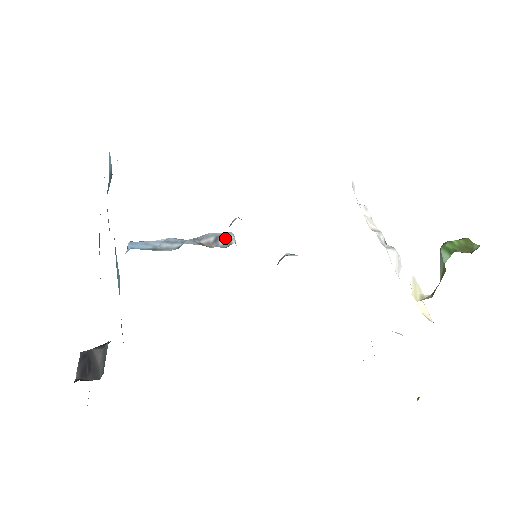
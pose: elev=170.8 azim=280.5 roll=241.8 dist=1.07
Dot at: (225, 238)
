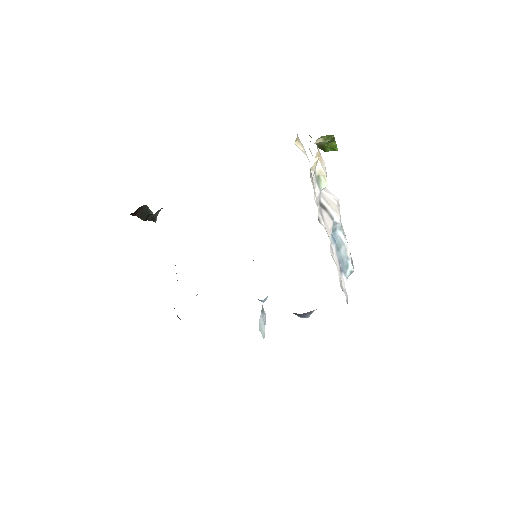
Dot at: occluded
